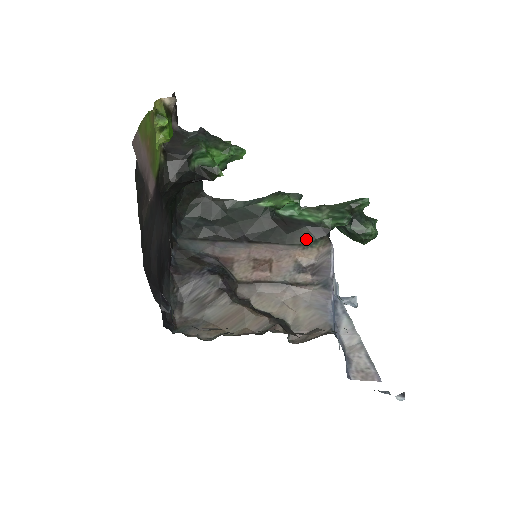
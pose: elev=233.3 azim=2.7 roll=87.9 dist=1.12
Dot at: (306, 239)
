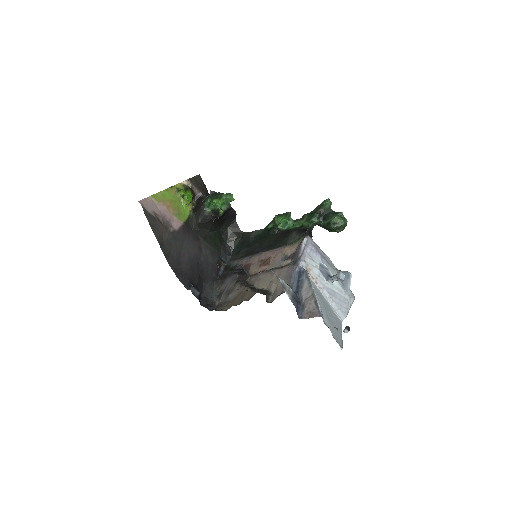
Dot at: (294, 239)
